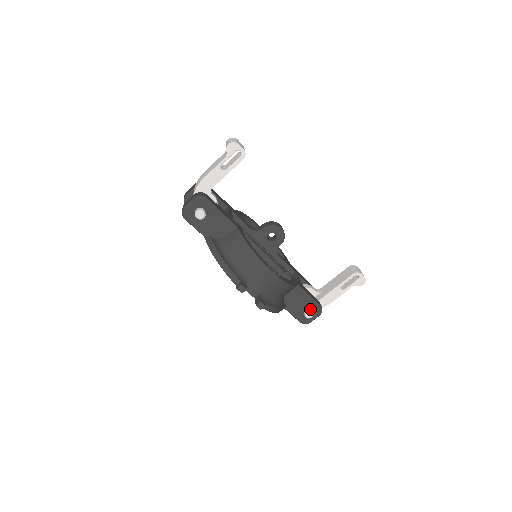
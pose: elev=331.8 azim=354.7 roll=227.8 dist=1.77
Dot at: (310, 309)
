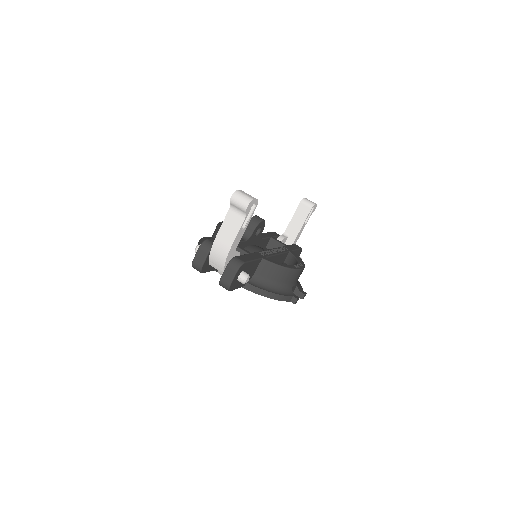
Dot at: occluded
